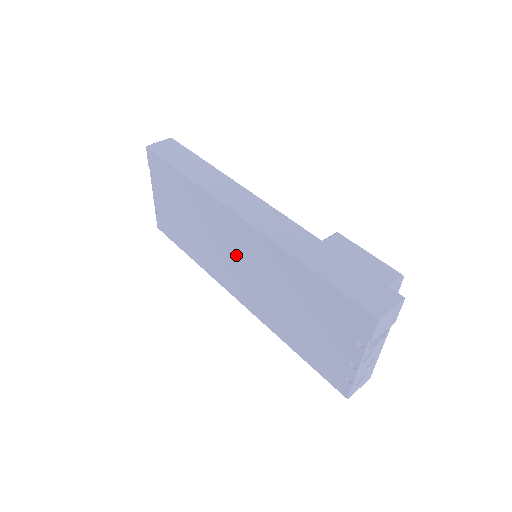
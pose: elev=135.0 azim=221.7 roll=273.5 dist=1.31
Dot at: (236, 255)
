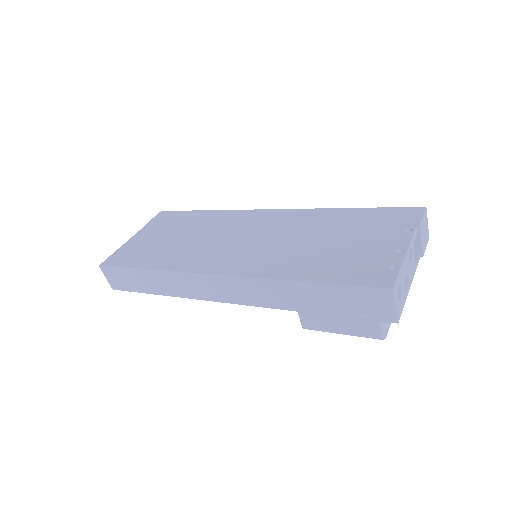
Dot at: (247, 235)
